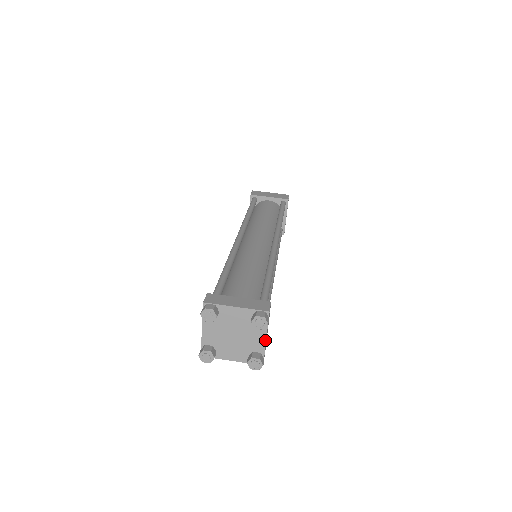
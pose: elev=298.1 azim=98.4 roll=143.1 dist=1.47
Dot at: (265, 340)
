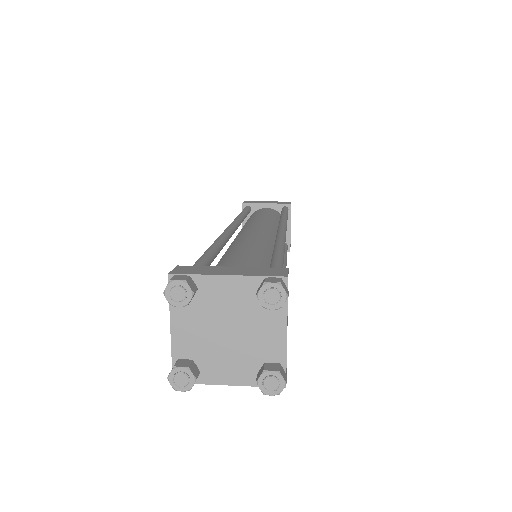
Dot at: (285, 336)
